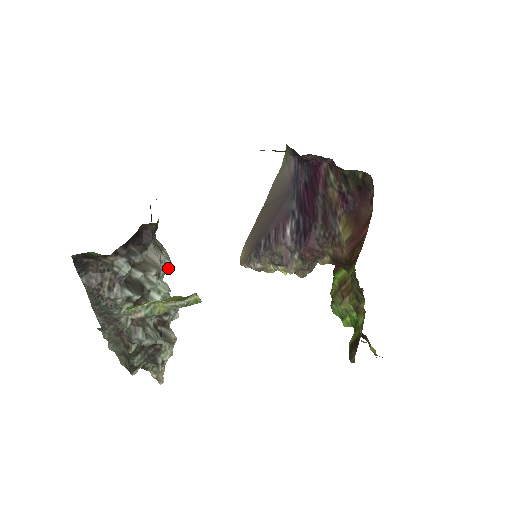
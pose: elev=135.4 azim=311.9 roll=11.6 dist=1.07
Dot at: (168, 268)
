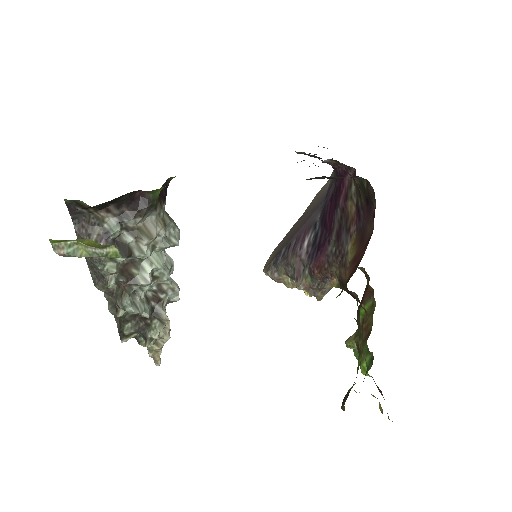
Dot at: (167, 244)
